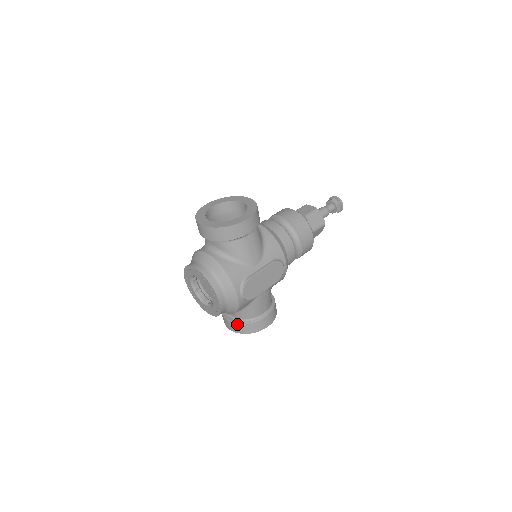
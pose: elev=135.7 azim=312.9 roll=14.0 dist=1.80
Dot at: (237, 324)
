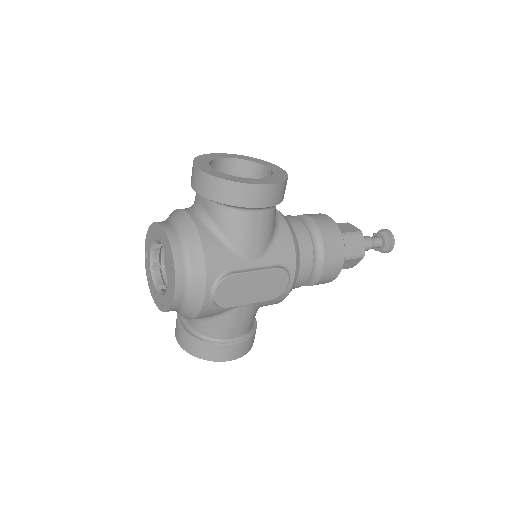
Dot at: (190, 338)
